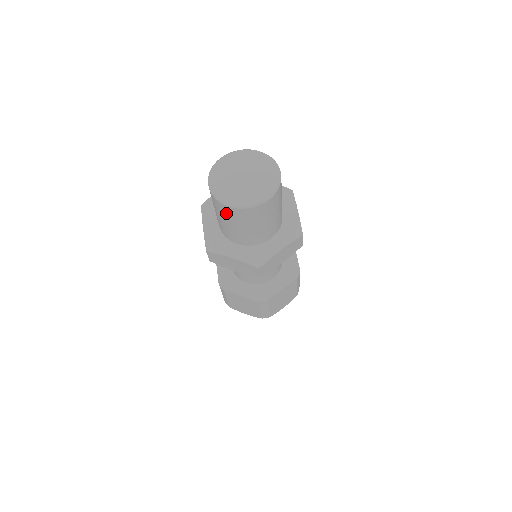
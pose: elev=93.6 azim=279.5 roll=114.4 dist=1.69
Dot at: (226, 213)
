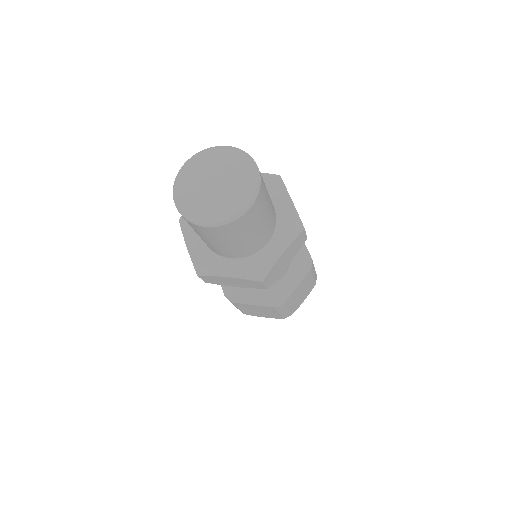
Dot at: occluded
